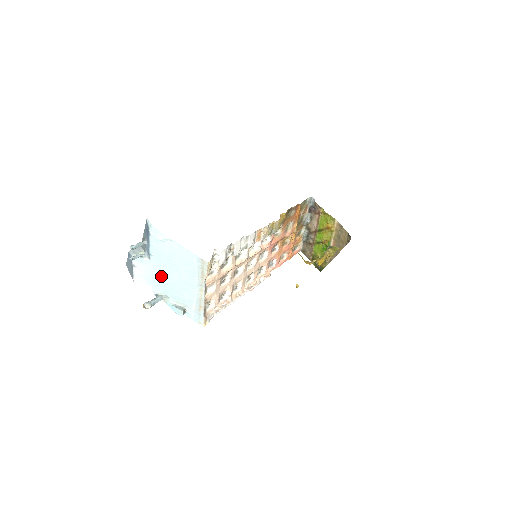
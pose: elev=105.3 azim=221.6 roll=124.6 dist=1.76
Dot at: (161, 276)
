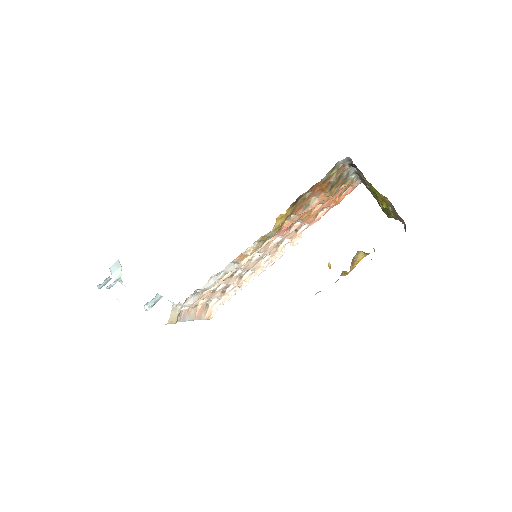
Dot at: occluded
